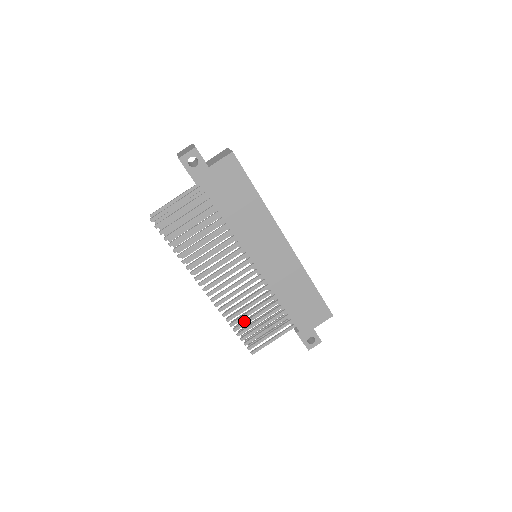
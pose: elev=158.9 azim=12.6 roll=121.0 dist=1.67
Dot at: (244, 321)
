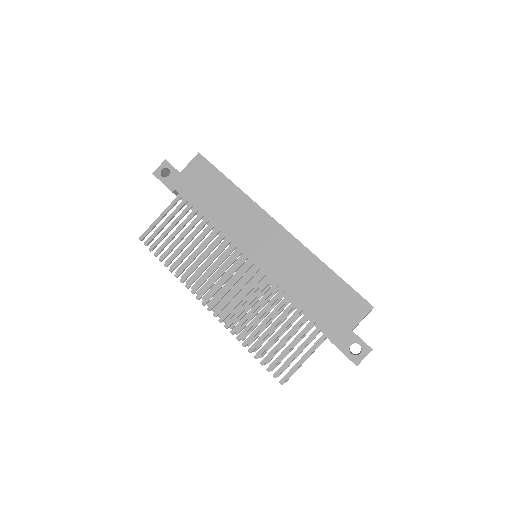
Dot at: (259, 337)
